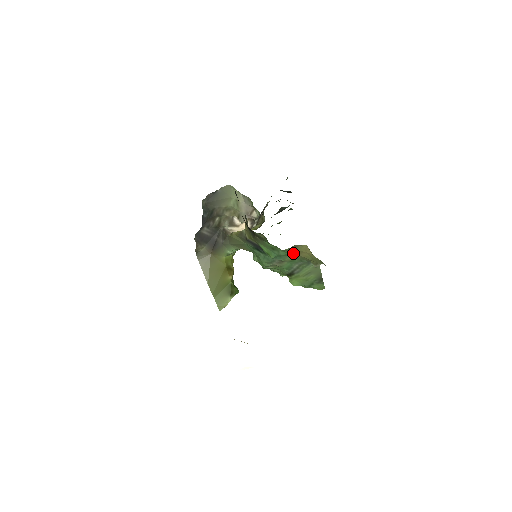
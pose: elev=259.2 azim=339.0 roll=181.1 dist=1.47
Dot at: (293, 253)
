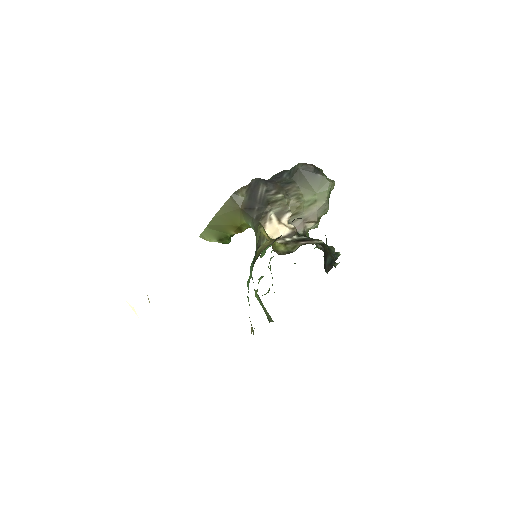
Dot at: occluded
